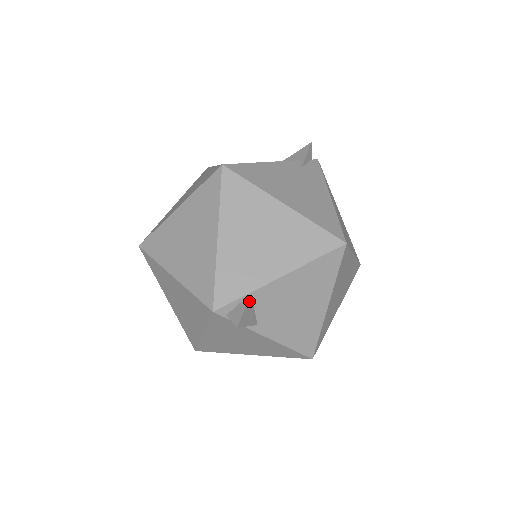
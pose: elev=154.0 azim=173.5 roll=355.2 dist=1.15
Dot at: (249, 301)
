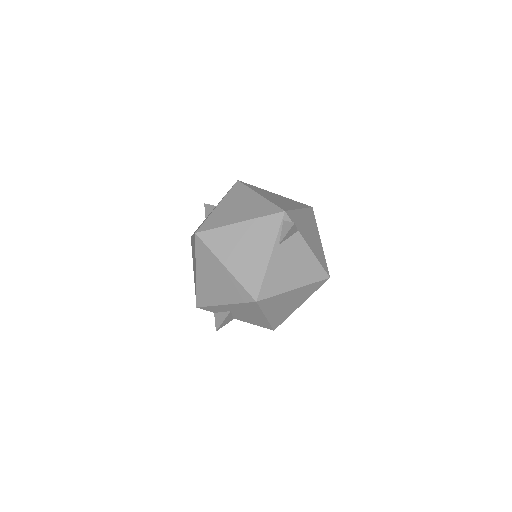
Dot at: (296, 230)
